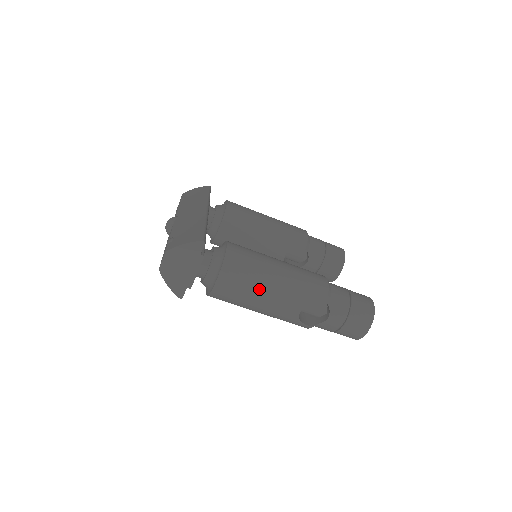
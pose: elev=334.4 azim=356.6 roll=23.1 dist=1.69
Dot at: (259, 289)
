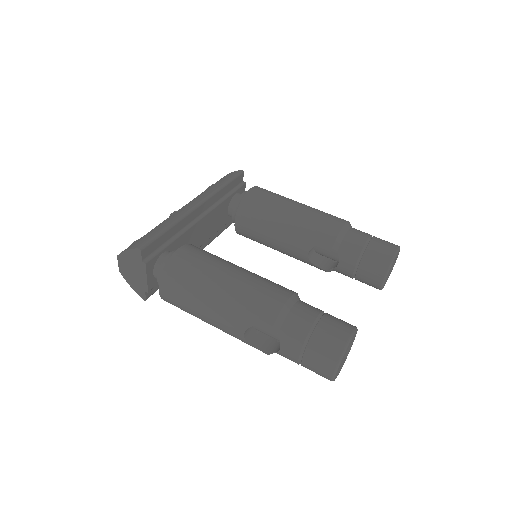
Dot at: (197, 304)
